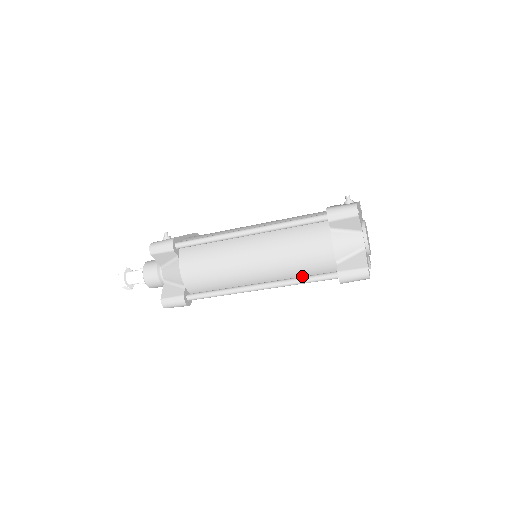
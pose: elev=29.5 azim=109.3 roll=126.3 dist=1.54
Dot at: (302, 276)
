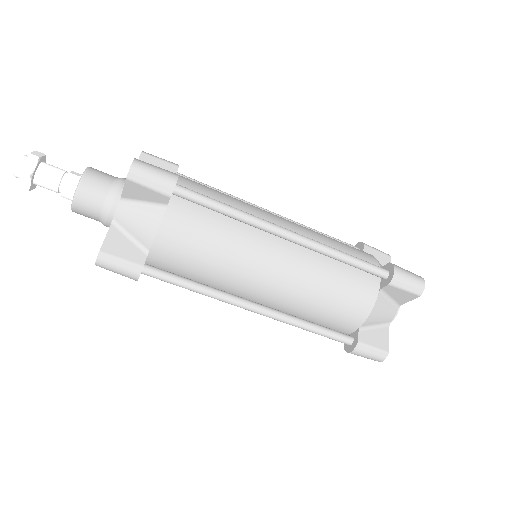
Dot at: (337, 263)
